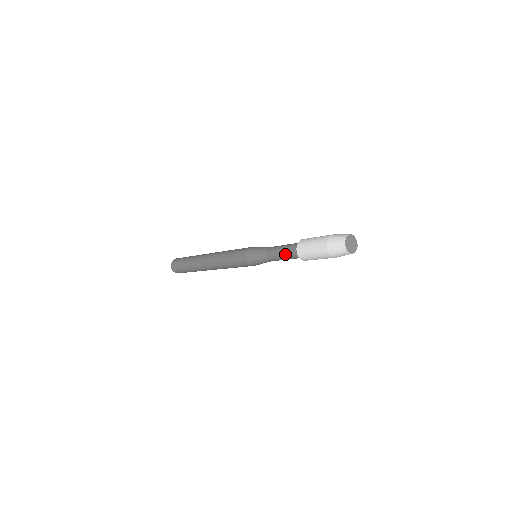
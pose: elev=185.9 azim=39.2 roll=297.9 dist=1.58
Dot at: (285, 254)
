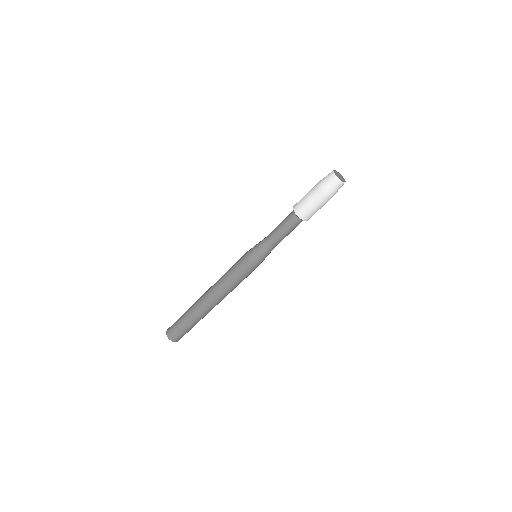
Dot at: (283, 221)
